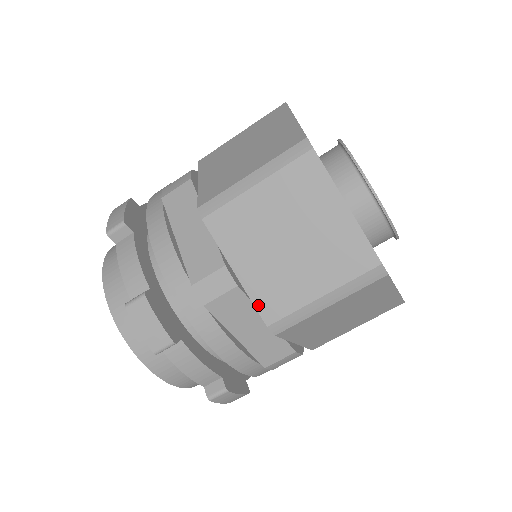
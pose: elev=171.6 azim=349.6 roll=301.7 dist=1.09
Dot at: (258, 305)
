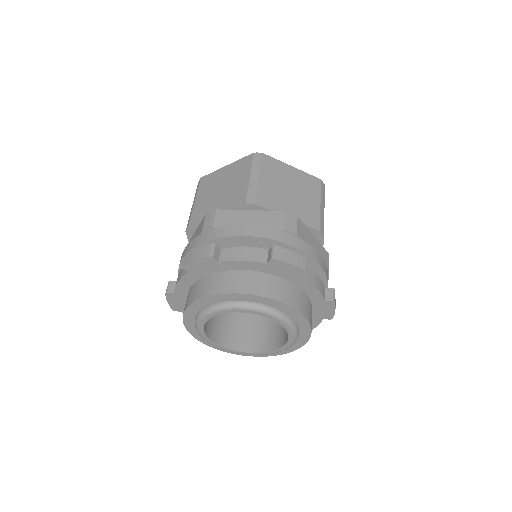
Dot at: (234, 207)
